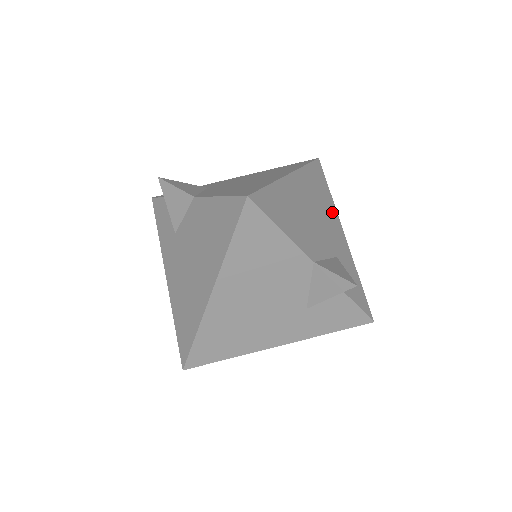
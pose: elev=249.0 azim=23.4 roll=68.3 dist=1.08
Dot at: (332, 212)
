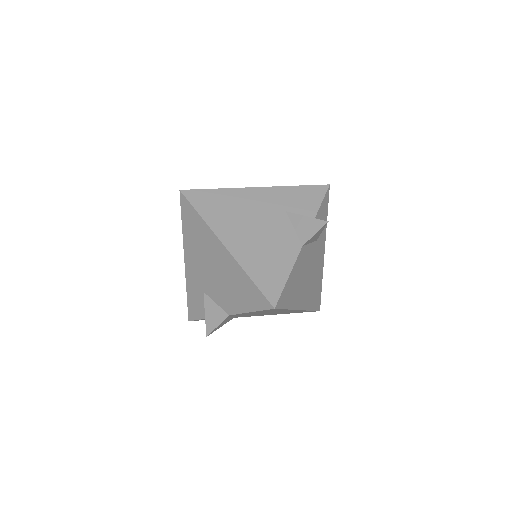
Dot at: (239, 196)
